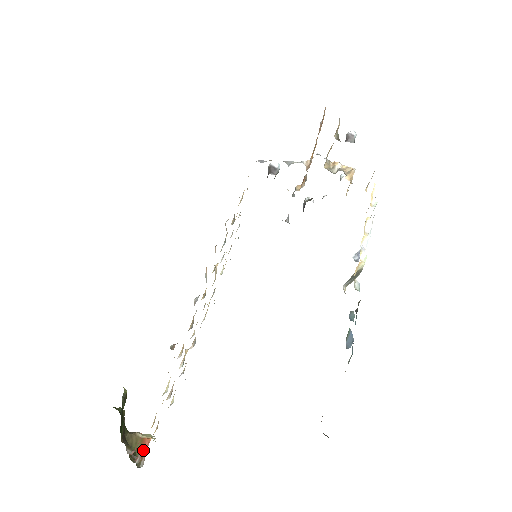
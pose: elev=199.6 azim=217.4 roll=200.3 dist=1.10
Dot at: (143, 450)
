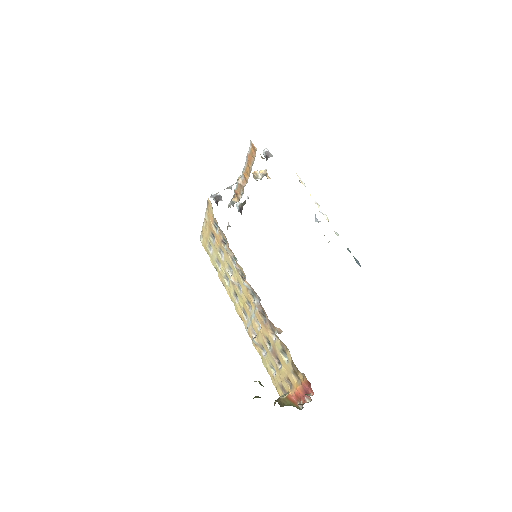
Dot at: (293, 401)
